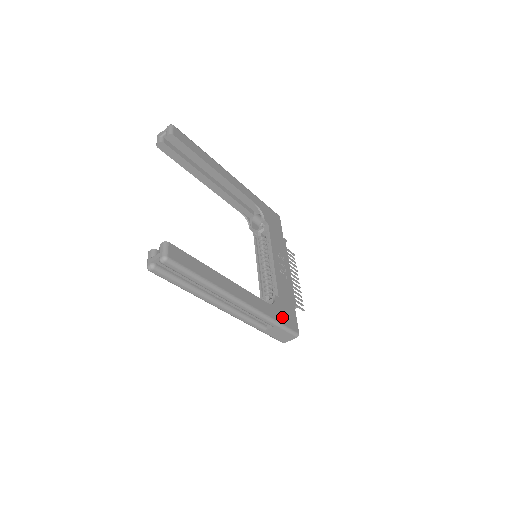
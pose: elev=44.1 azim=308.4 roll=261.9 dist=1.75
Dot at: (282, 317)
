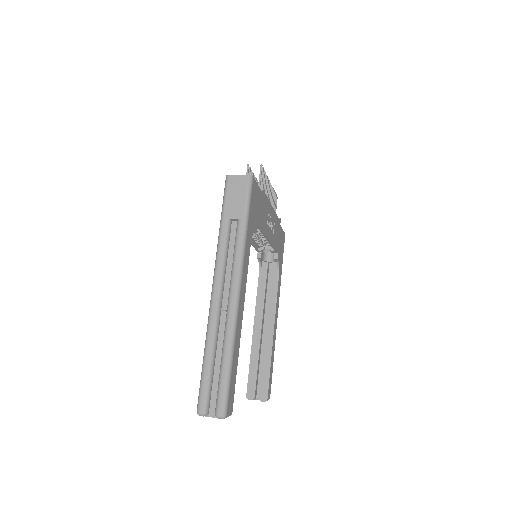
Dot at: (282, 257)
